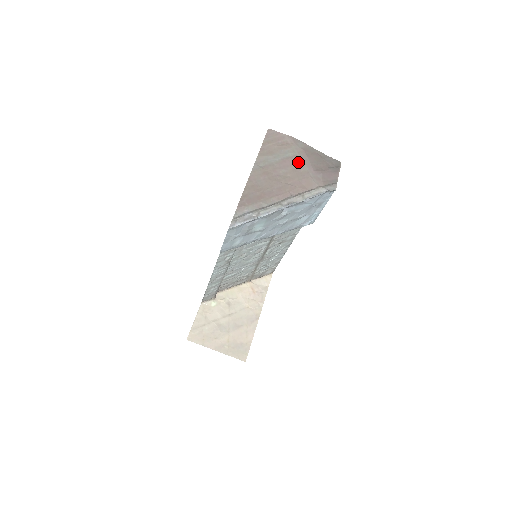
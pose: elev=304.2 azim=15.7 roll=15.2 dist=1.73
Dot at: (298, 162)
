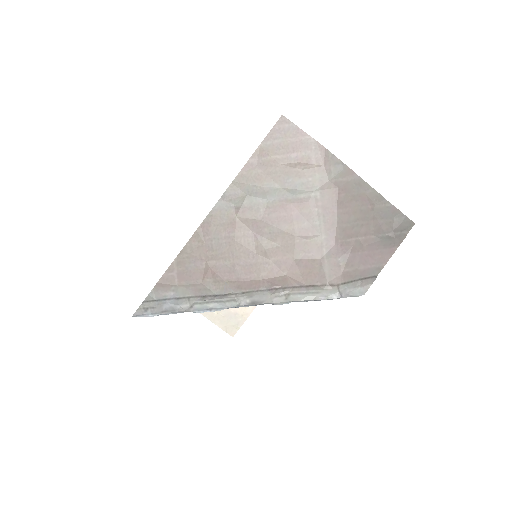
Dot at: (311, 217)
